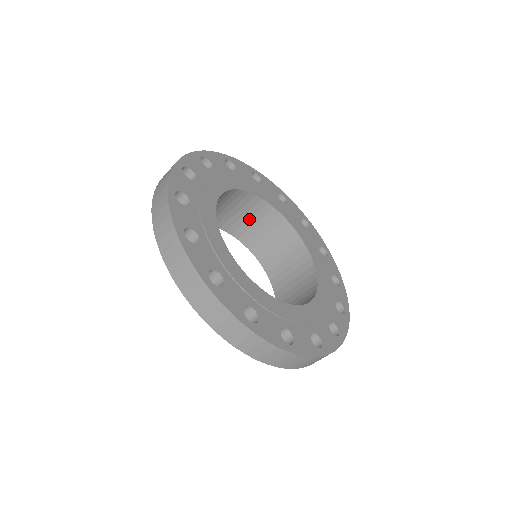
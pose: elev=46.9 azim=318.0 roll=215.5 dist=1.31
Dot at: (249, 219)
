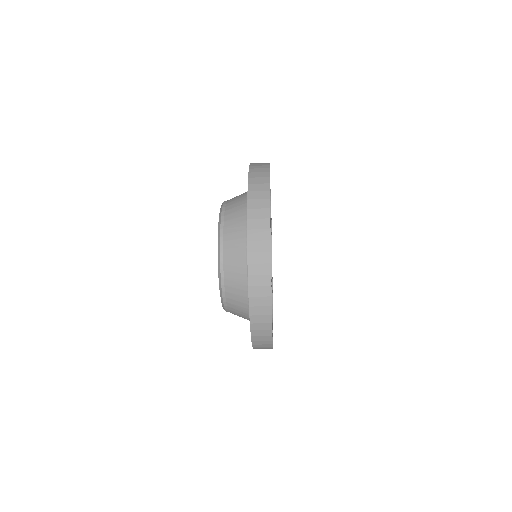
Dot at: occluded
